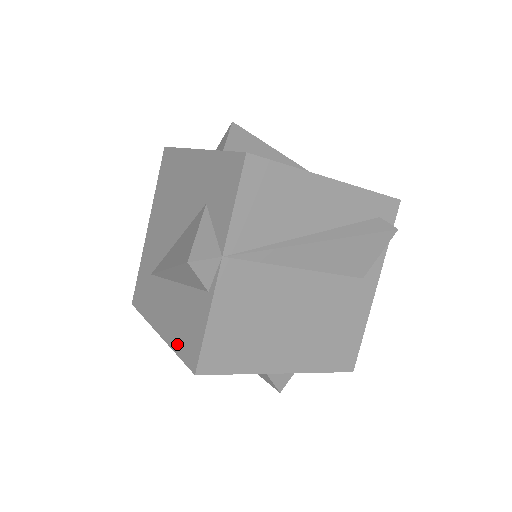
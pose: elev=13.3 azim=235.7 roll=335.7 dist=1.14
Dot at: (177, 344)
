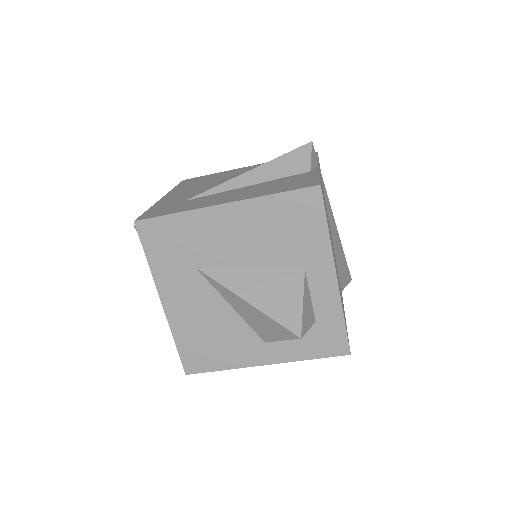
Dot at: (274, 191)
